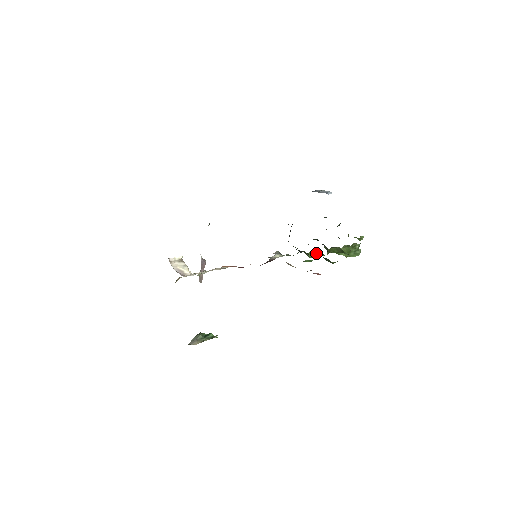
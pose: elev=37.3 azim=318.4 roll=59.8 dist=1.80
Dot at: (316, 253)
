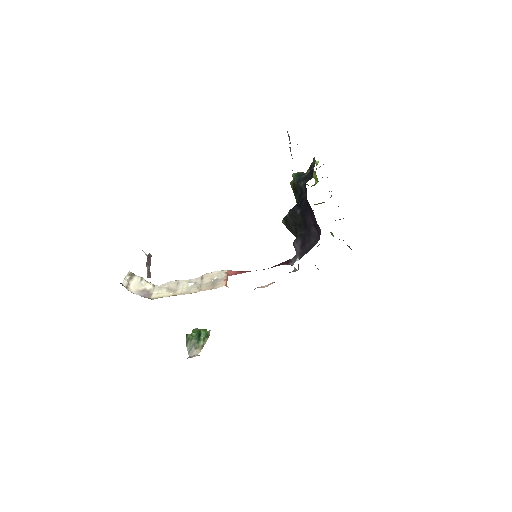
Dot at: occluded
